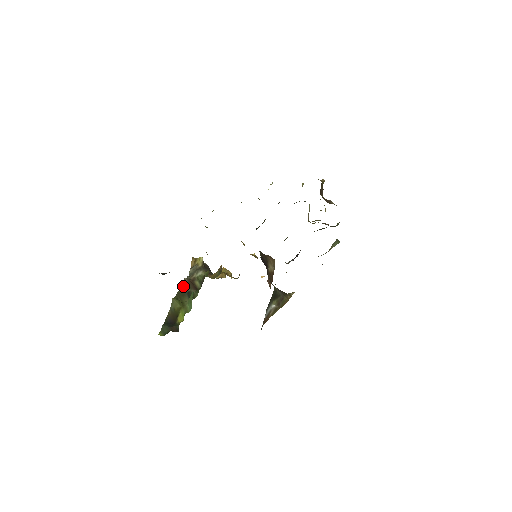
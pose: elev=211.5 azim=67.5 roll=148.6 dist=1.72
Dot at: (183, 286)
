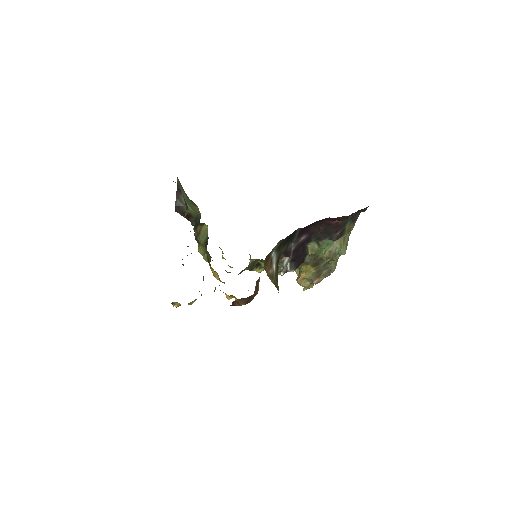
Dot at: occluded
